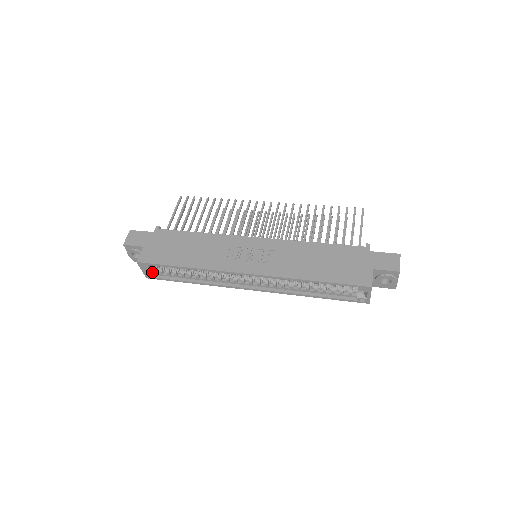
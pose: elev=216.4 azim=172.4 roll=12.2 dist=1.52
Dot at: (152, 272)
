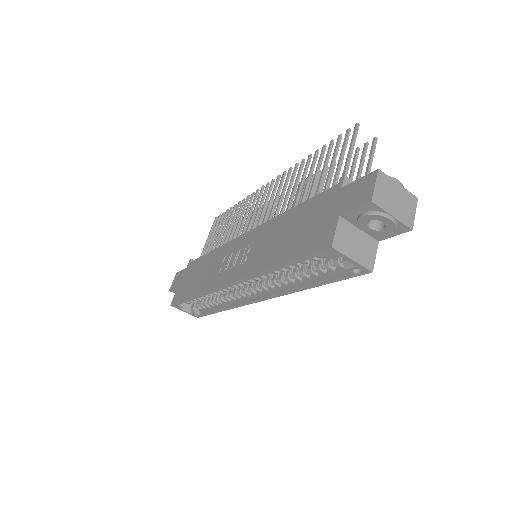
Dot at: (193, 310)
